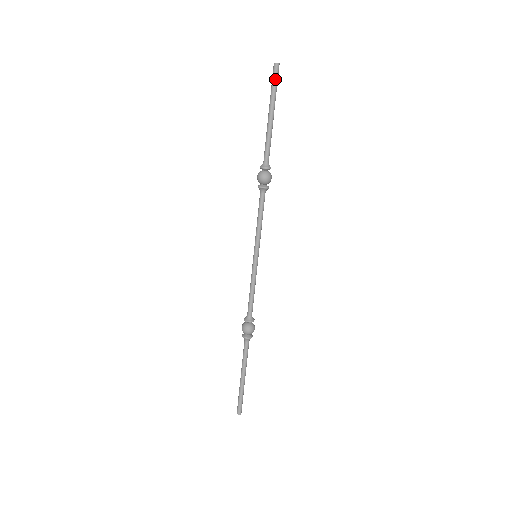
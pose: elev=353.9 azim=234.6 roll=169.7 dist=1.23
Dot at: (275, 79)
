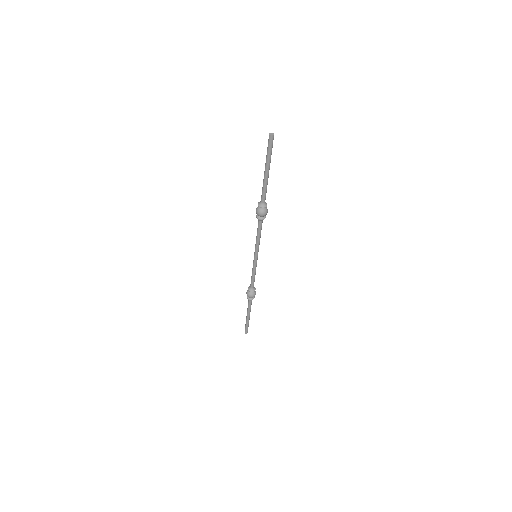
Dot at: (270, 147)
